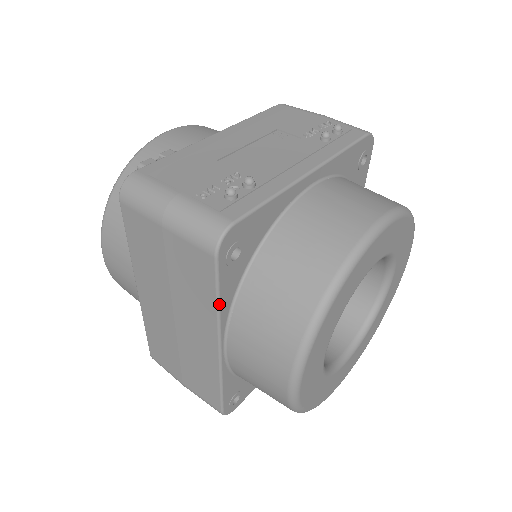
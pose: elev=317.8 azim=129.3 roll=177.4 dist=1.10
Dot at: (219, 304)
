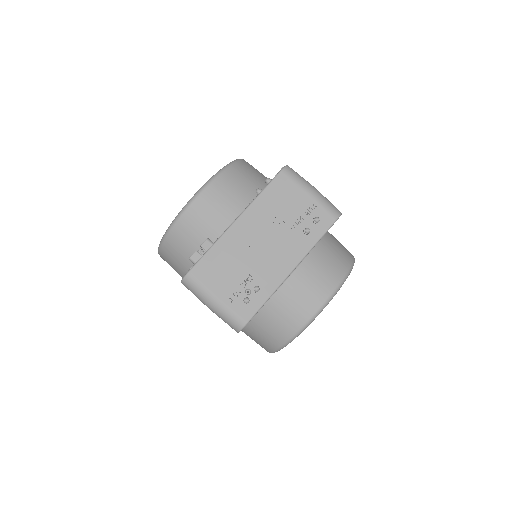
Dot at: occluded
